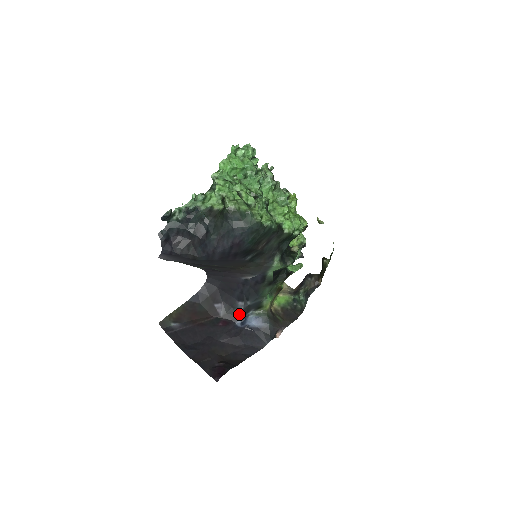
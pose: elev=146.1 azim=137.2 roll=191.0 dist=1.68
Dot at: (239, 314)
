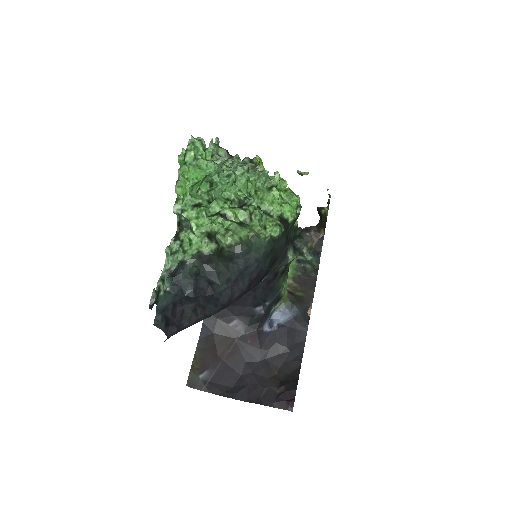
Dot at: (262, 319)
